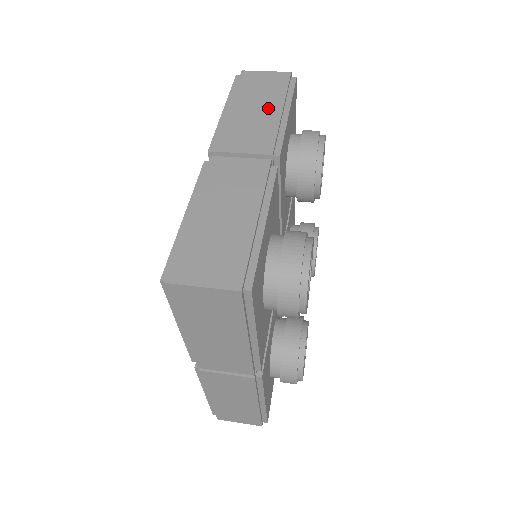
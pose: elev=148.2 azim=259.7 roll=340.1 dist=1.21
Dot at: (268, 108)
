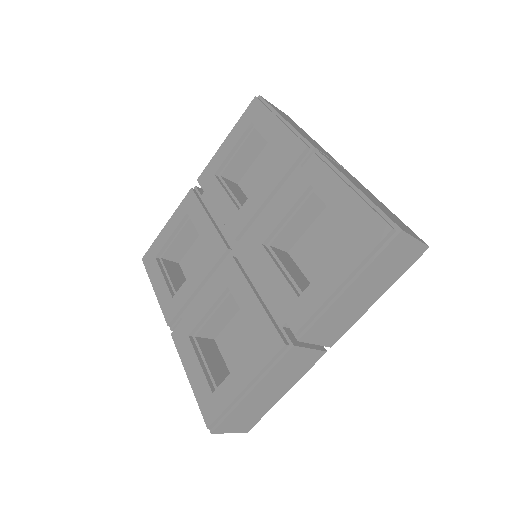
Dot at: occluded
